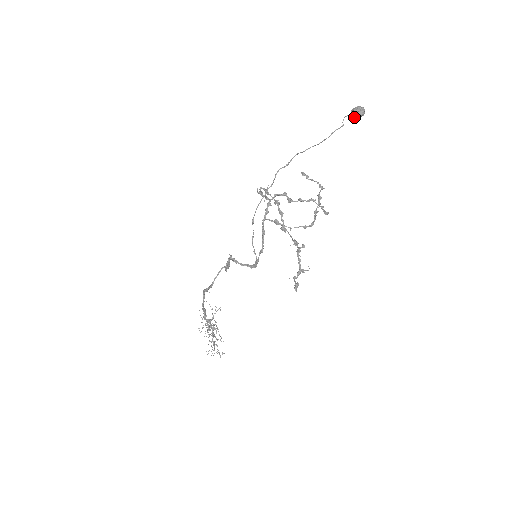
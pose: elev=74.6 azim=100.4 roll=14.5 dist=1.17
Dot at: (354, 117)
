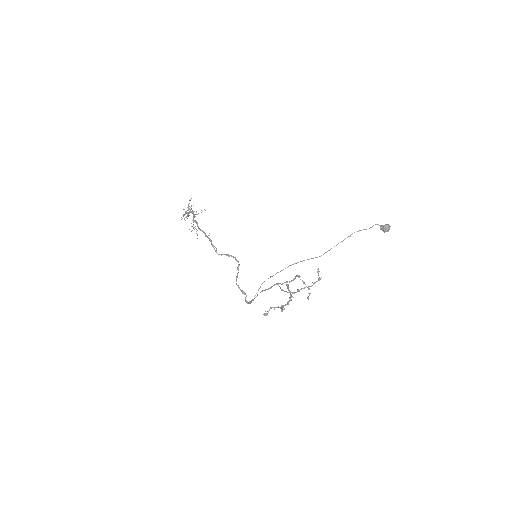
Dot at: (380, 229)
